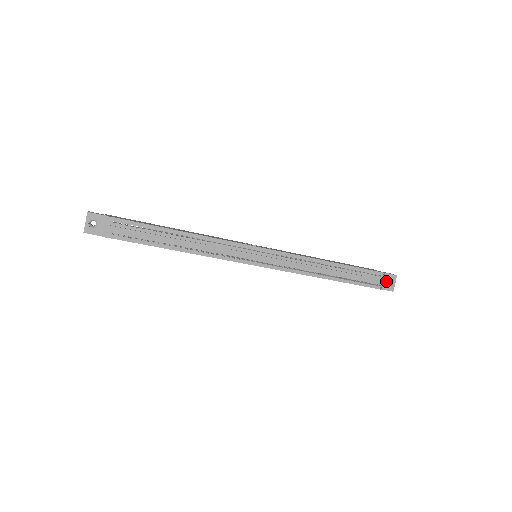
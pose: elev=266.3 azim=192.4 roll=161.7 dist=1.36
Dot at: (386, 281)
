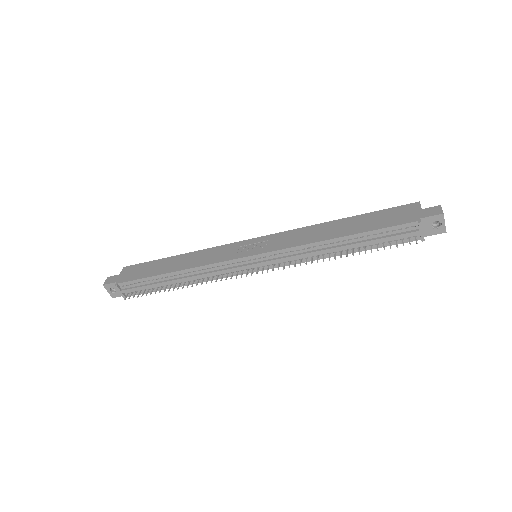
Dot at: (428, 226)
